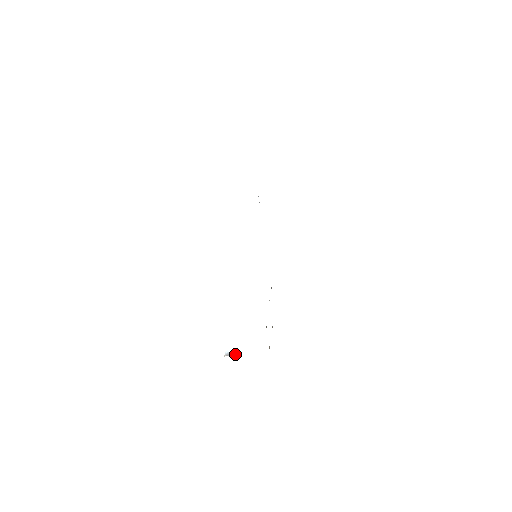
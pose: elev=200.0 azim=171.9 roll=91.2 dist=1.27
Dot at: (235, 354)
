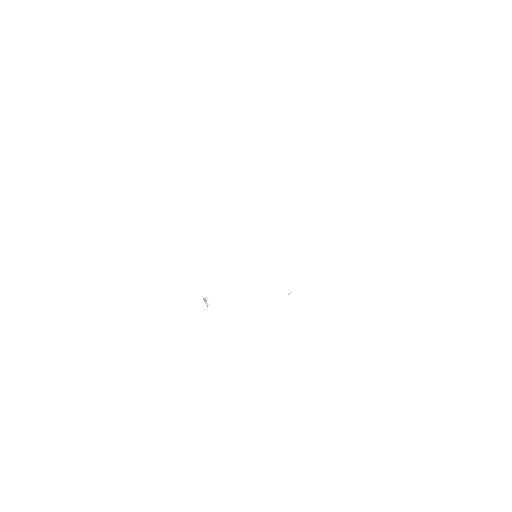
Dot at: (208, 304)
